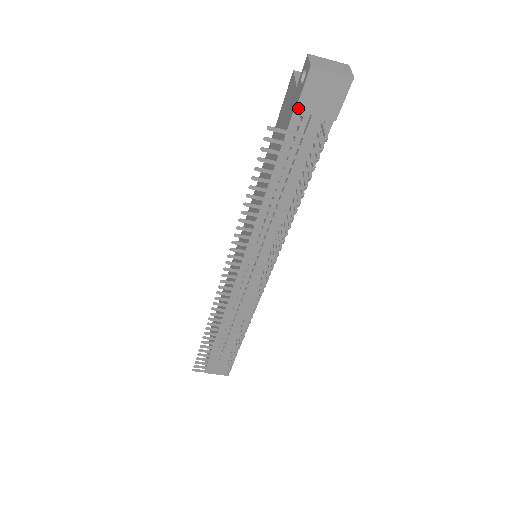
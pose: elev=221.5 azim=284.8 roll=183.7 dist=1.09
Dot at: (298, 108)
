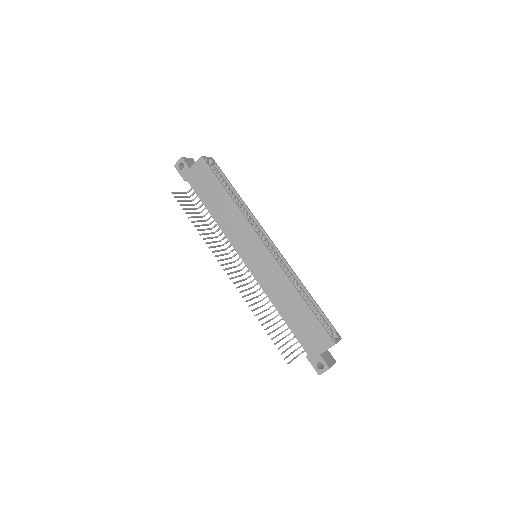
Dot at: (307, 358)
